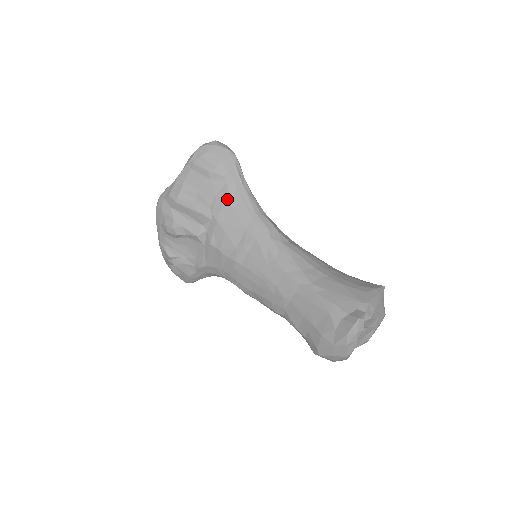
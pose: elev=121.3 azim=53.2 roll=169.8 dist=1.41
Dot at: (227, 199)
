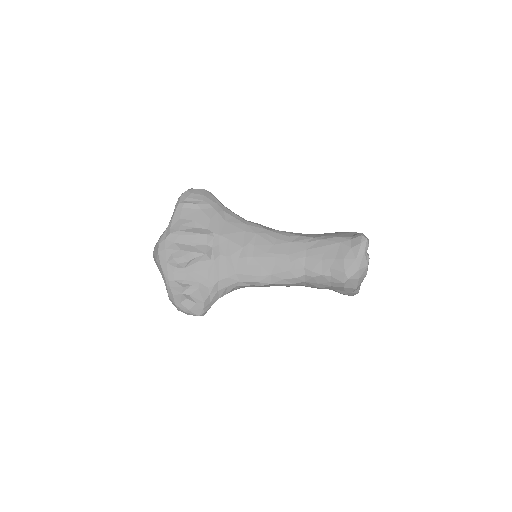
Dot at: (220, 218)
